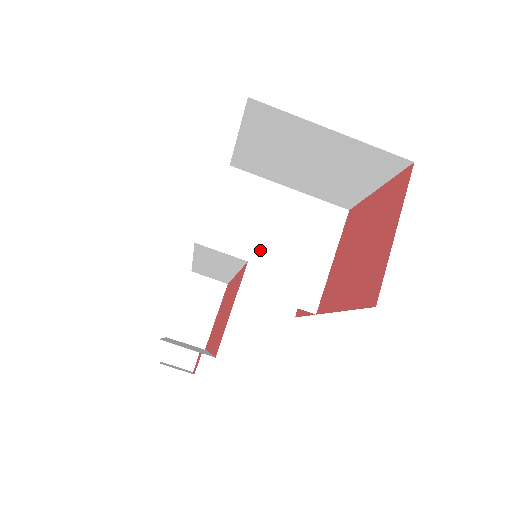
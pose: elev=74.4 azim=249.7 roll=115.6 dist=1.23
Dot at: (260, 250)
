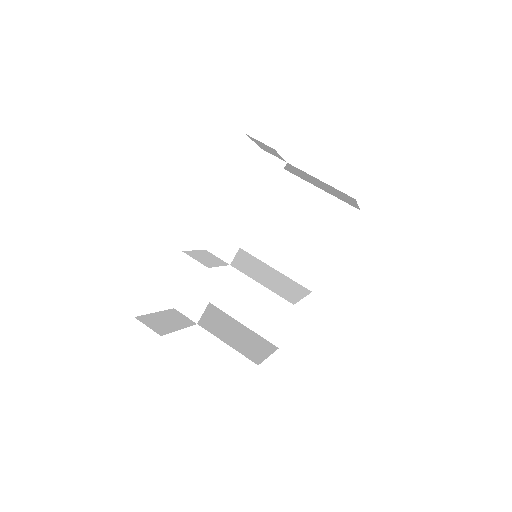
Dot at: (254, 270)
